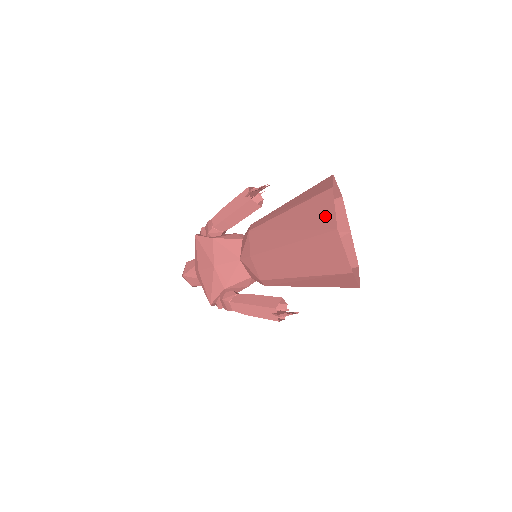
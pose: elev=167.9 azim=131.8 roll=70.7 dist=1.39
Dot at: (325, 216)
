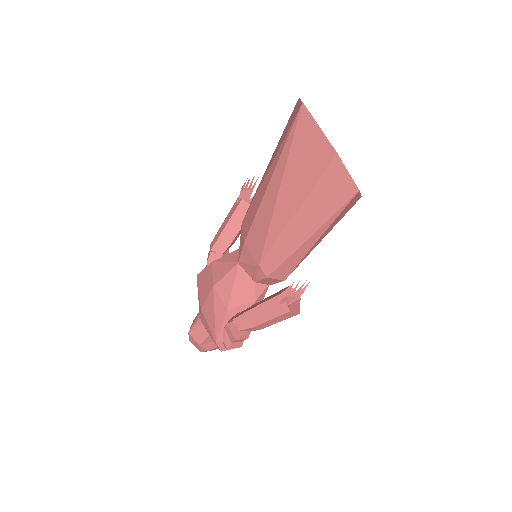
Dot at: (294, 114)
